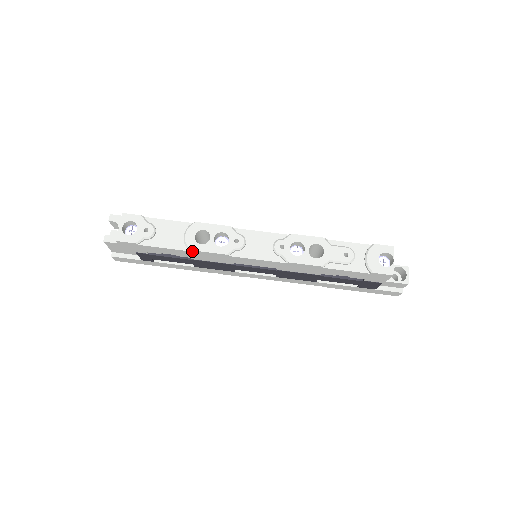
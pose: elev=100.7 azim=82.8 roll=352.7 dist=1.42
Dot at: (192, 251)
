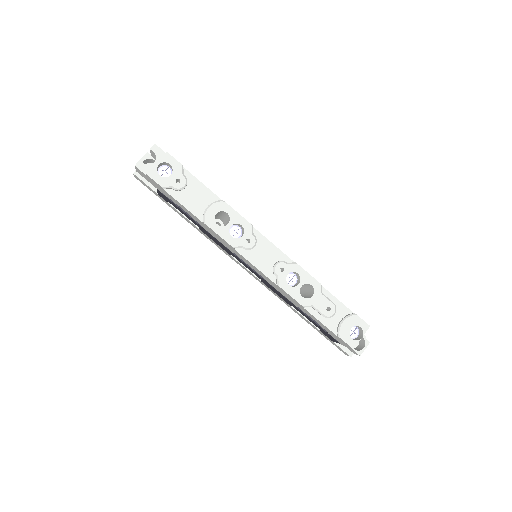
Dot at: (206, 225)
